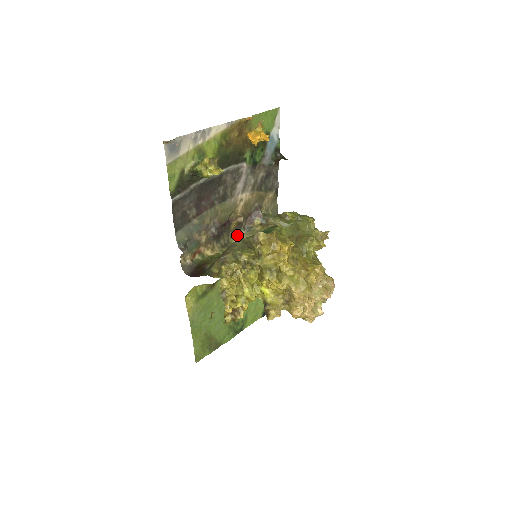
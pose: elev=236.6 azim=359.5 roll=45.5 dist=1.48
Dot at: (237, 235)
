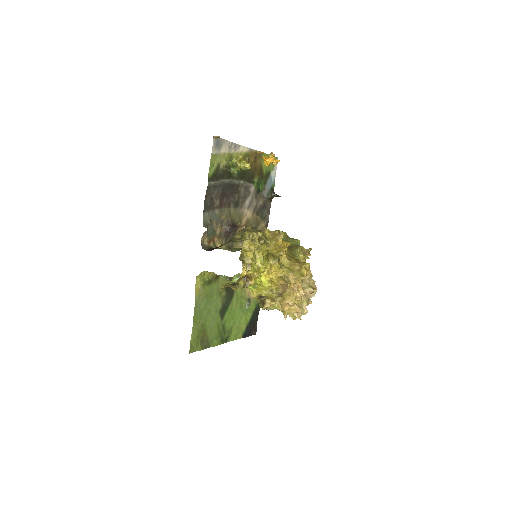
Dot at: (238, 244)
